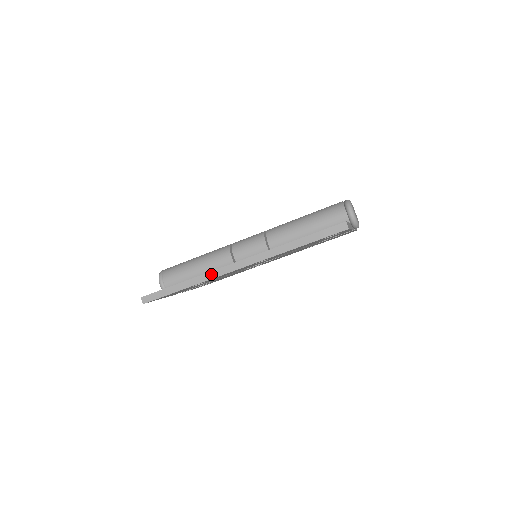
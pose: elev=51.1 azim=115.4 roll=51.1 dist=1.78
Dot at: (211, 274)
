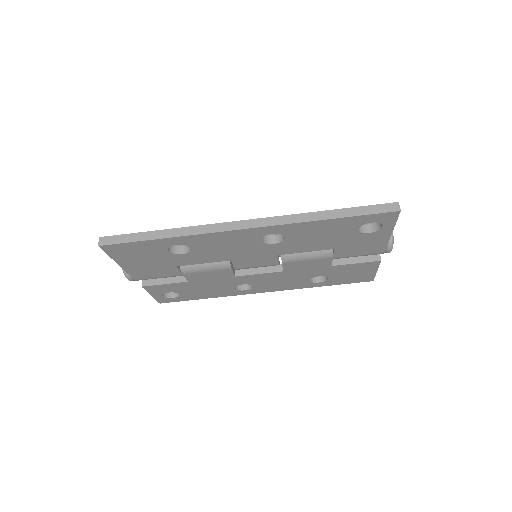
Dot at: (207, 227)
